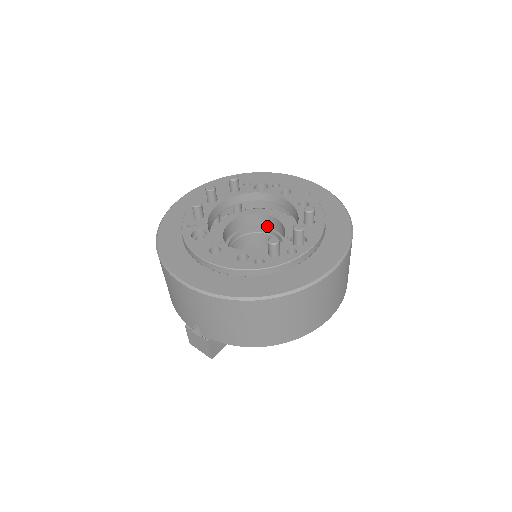
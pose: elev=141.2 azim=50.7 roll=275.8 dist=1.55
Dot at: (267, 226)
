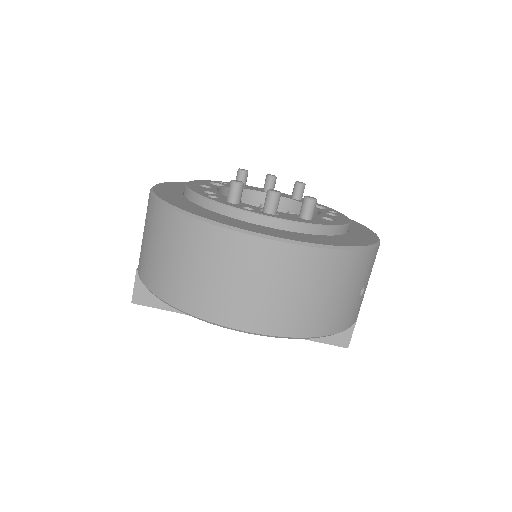
Dot at: occluded
